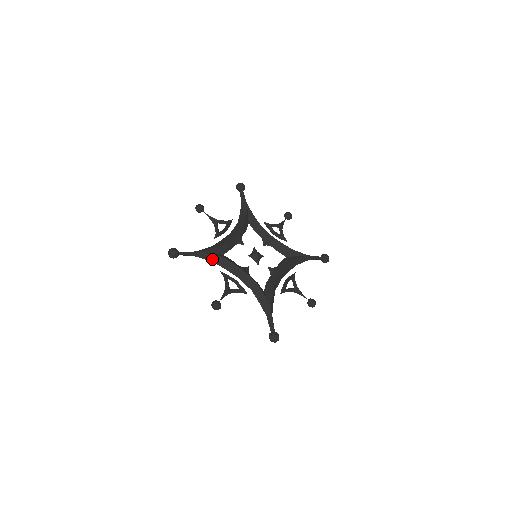
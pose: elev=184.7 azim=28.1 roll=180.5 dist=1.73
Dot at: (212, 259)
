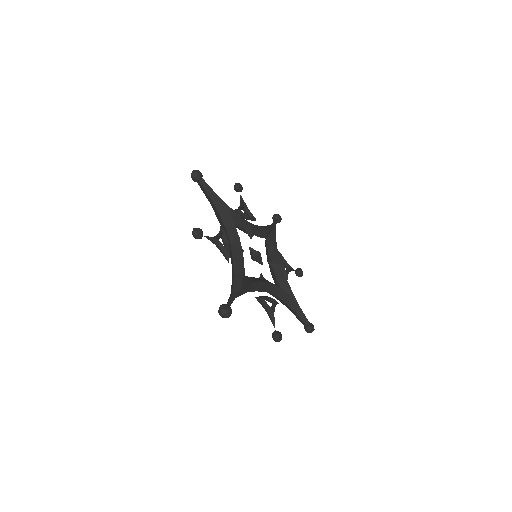
Dot at: (246, 290)
